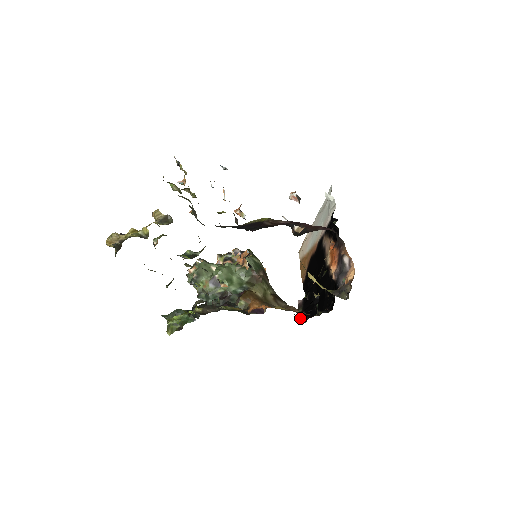
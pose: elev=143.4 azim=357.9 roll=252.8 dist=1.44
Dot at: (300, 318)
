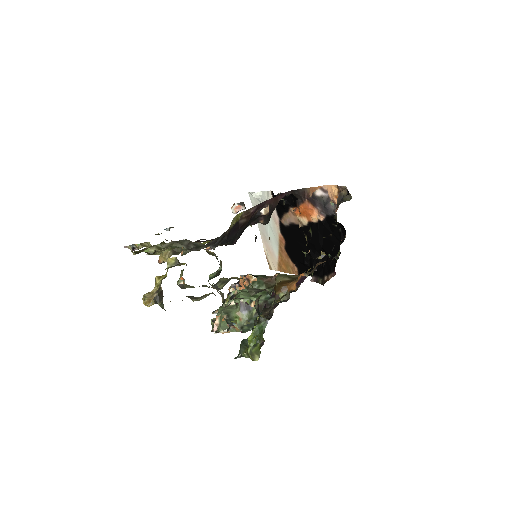
Dot at: occluded
